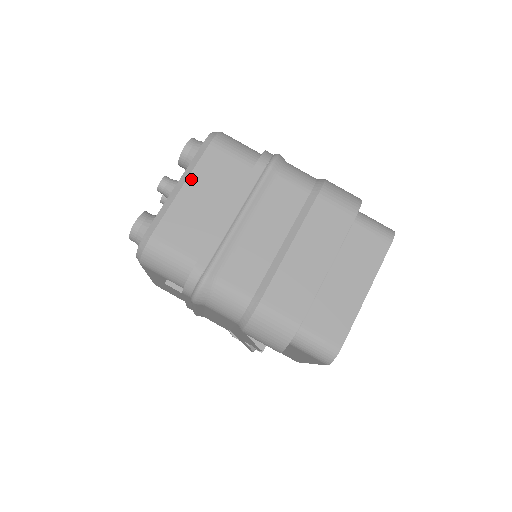
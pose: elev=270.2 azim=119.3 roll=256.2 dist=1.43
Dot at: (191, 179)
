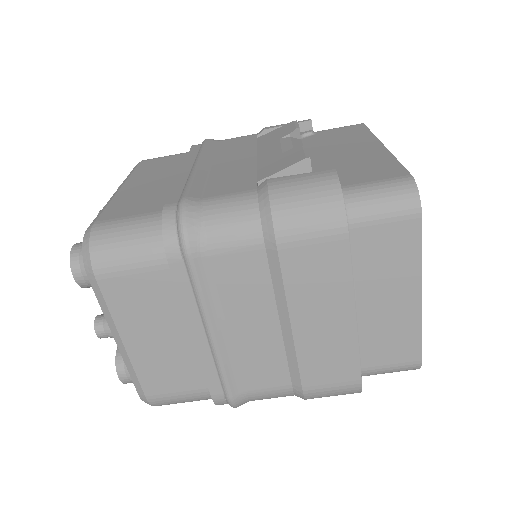
Dot at: (122, 330)
